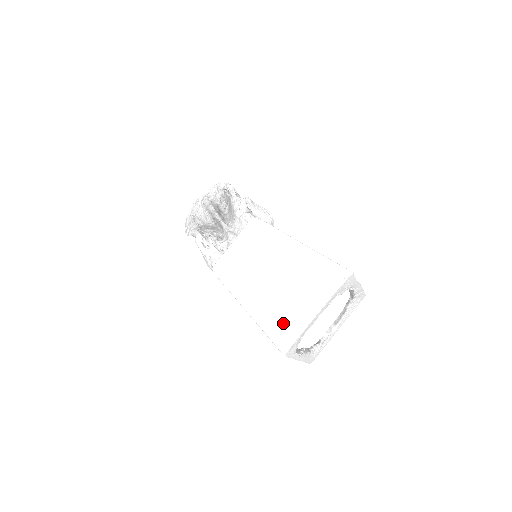
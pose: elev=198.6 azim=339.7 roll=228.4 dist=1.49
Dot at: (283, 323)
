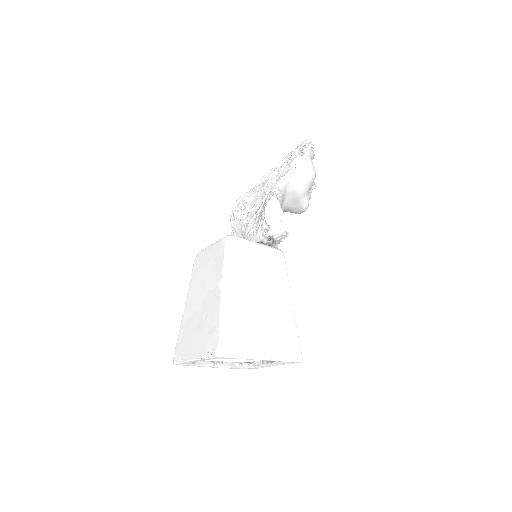
Dot at: (183, 343)
